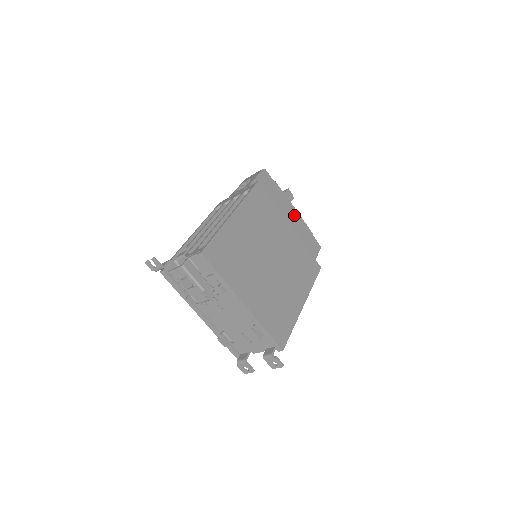
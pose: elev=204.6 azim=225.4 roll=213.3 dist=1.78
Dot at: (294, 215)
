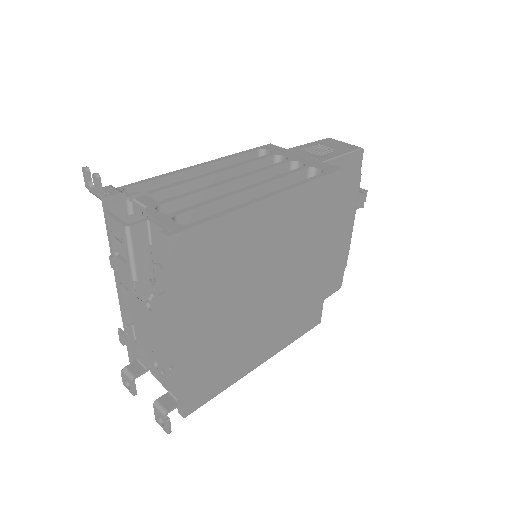
Dot at: (345, 233)
